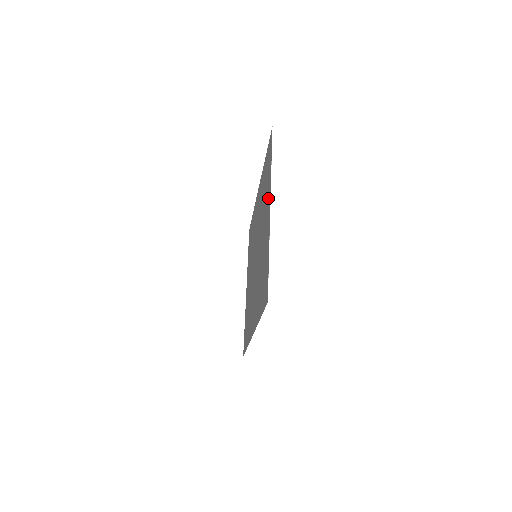
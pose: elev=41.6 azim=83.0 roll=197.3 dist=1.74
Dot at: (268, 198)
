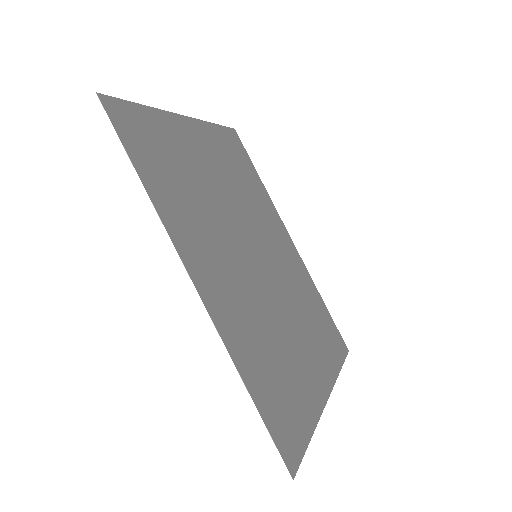
Dot at: (204, 136)
